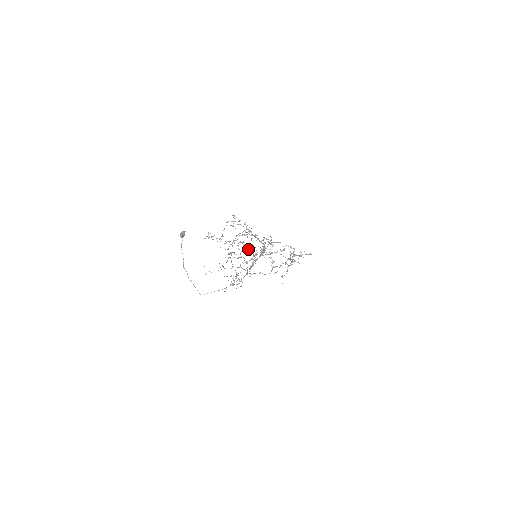
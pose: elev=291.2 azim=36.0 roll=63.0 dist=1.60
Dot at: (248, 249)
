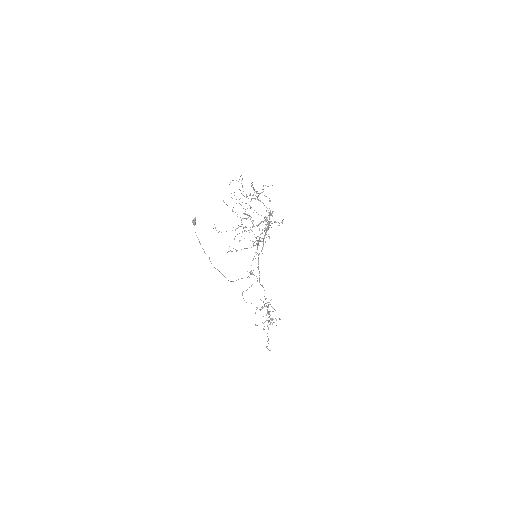
Dot at: (254, 226)
